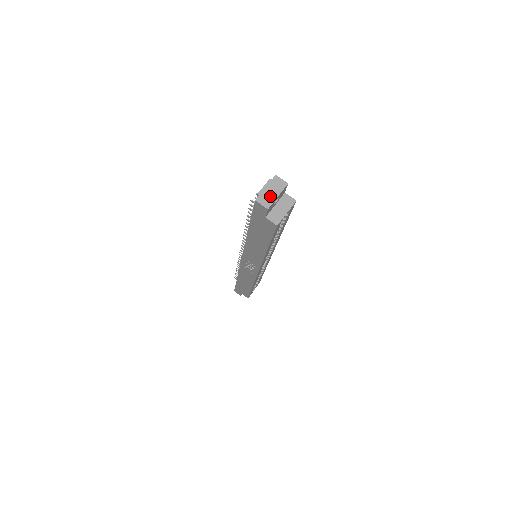
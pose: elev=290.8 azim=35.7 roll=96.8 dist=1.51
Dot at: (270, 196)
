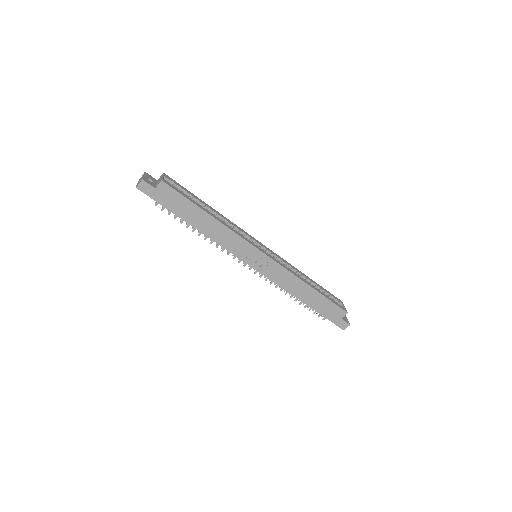
Dot at: occluded
